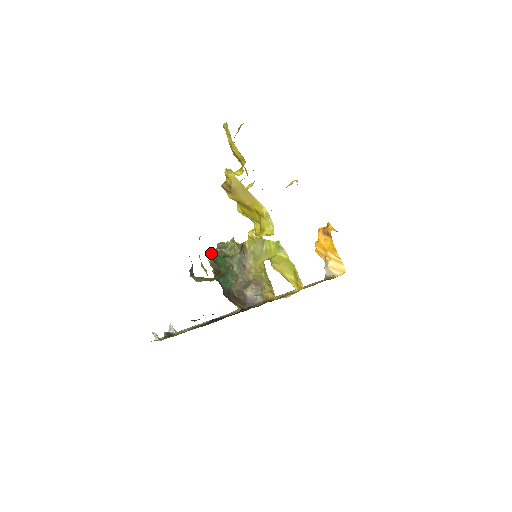
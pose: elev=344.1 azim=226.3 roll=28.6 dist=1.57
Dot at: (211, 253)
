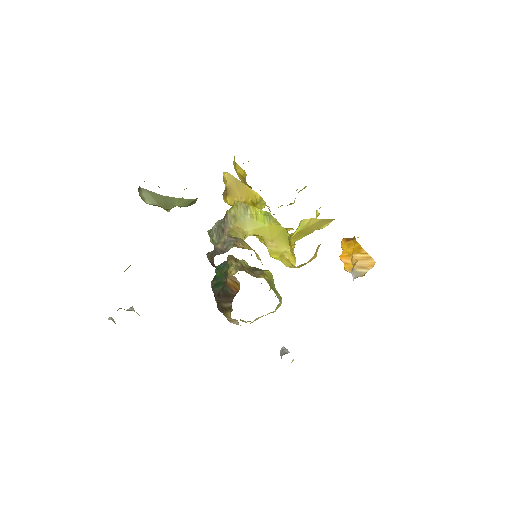
Dot at: occluded
